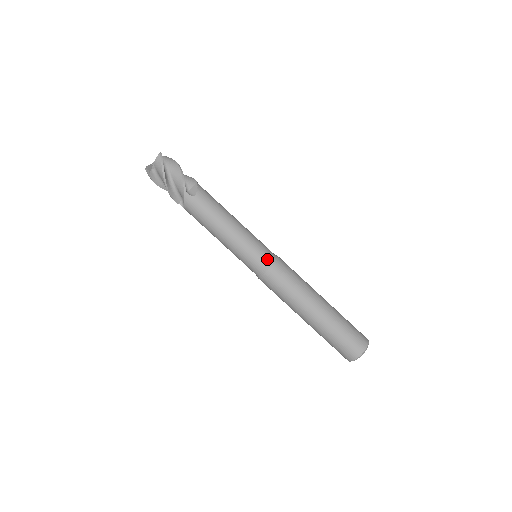
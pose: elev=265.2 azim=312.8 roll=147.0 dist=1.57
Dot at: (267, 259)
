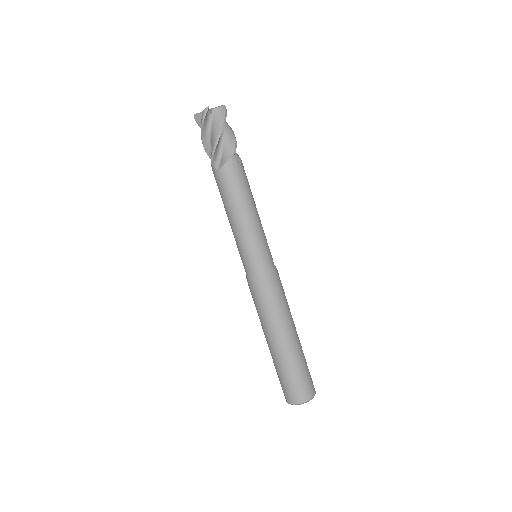
Dot at: (253, 269)
